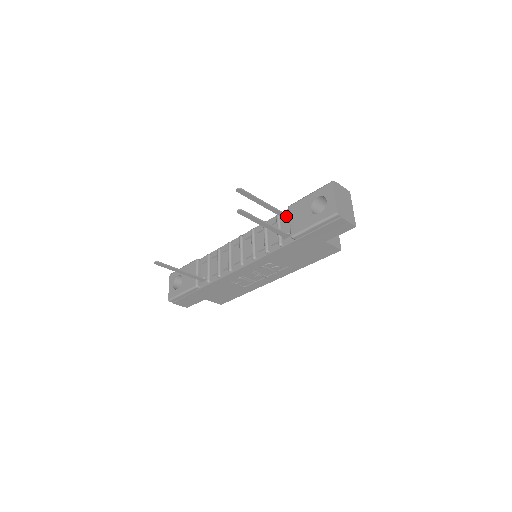
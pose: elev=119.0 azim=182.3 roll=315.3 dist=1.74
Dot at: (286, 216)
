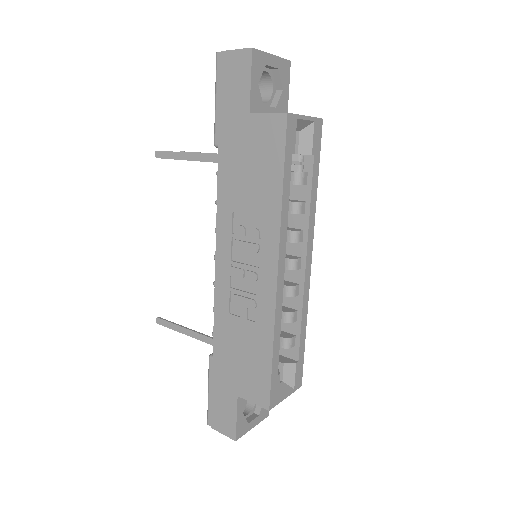
Dot at: occluded
